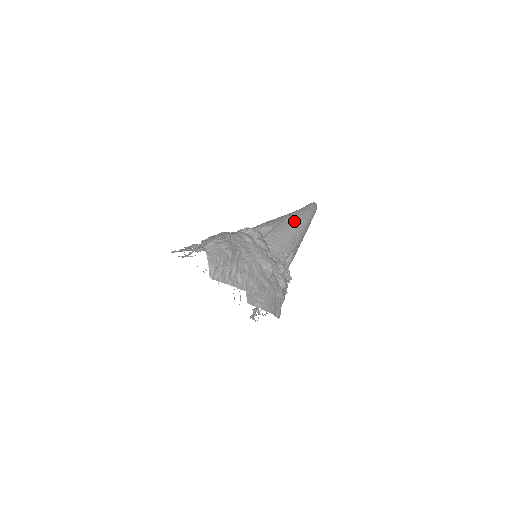
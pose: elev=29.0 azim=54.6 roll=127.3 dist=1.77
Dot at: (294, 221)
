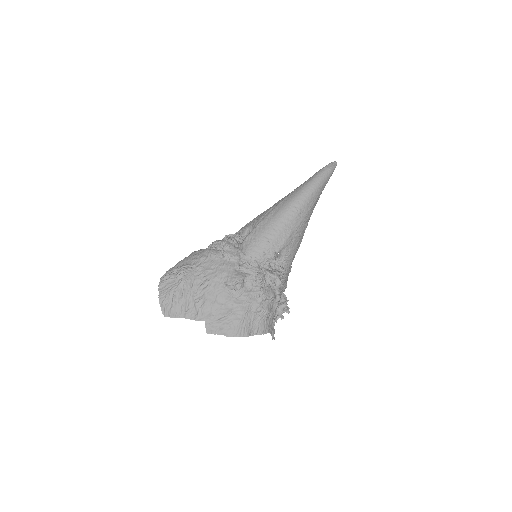
Dot at: (280, 210)
